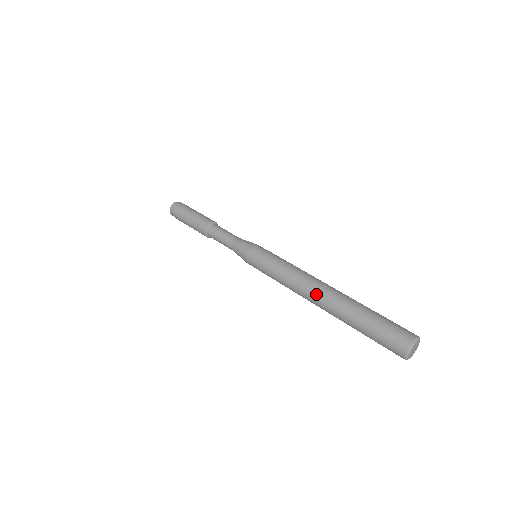
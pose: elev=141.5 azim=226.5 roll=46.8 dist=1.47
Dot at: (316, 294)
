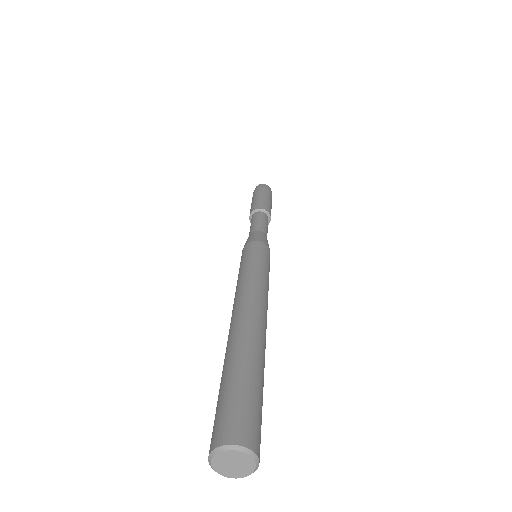
Dot at: (233, 316)
